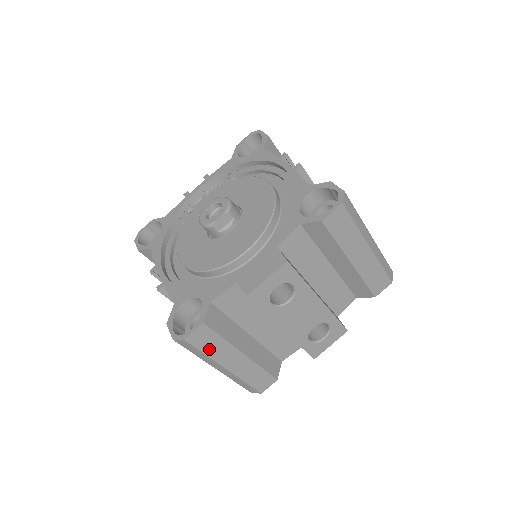
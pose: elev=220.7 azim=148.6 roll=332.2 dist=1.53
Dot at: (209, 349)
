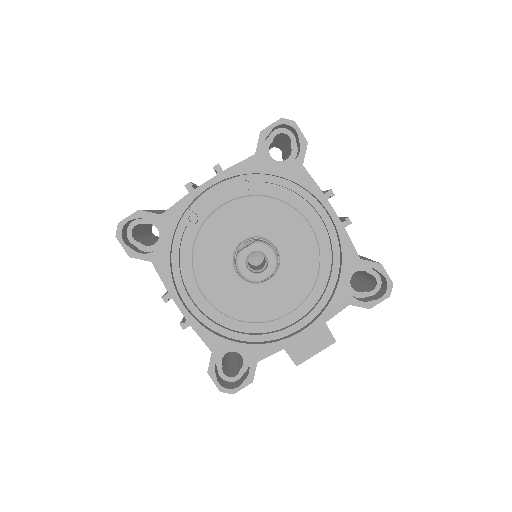
Dot at: occluded
